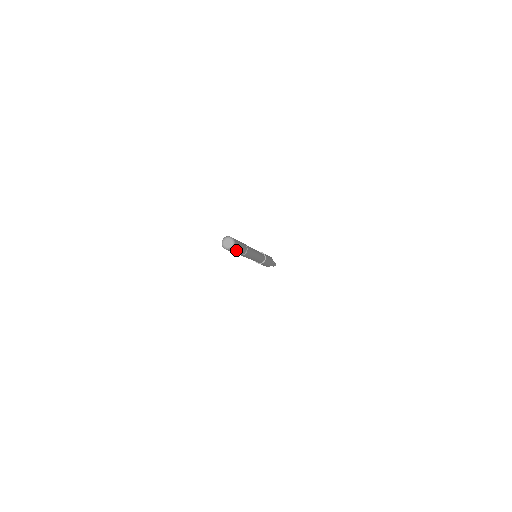
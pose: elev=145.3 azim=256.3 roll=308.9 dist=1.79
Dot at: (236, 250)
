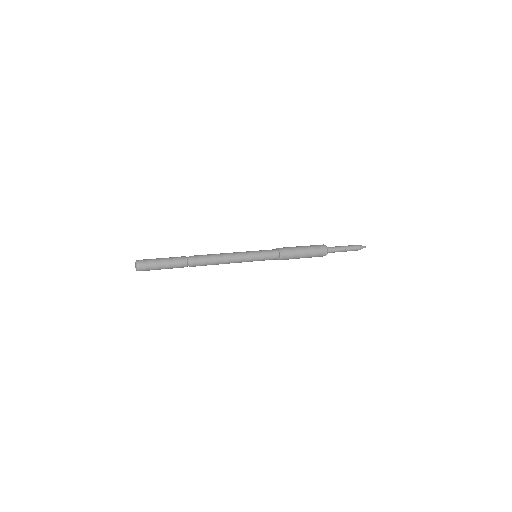
Dot at: (155, 269)
